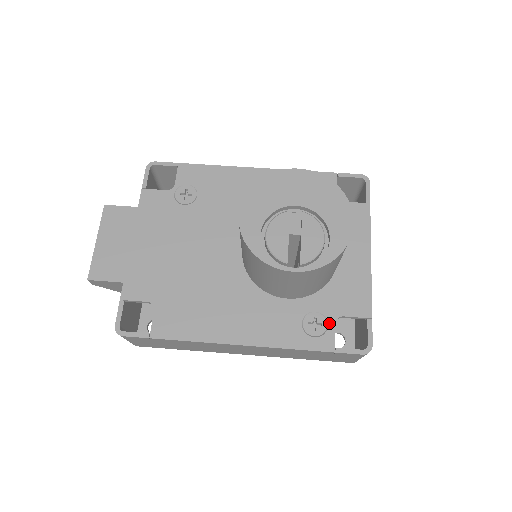
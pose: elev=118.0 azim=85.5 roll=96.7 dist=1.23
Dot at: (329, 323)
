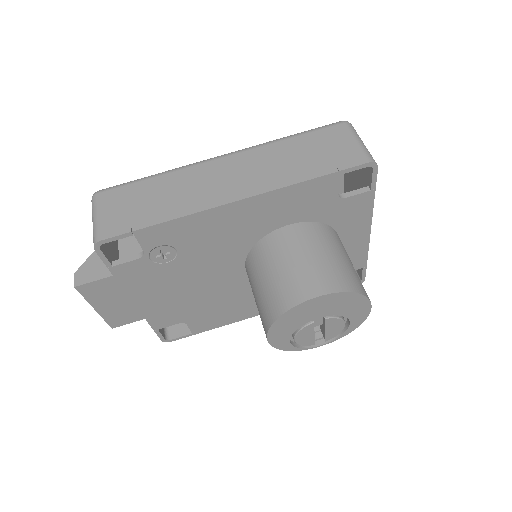
Dot at: occluded
